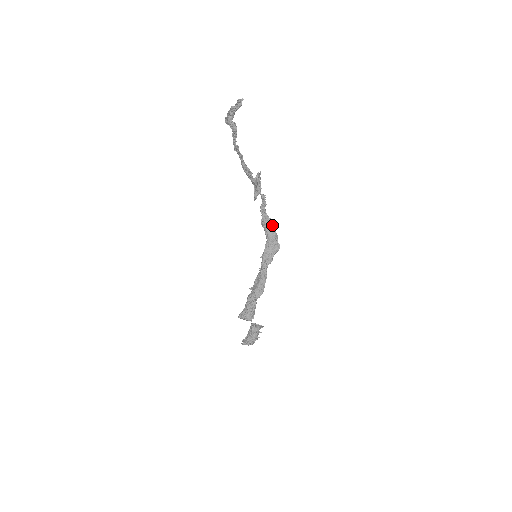
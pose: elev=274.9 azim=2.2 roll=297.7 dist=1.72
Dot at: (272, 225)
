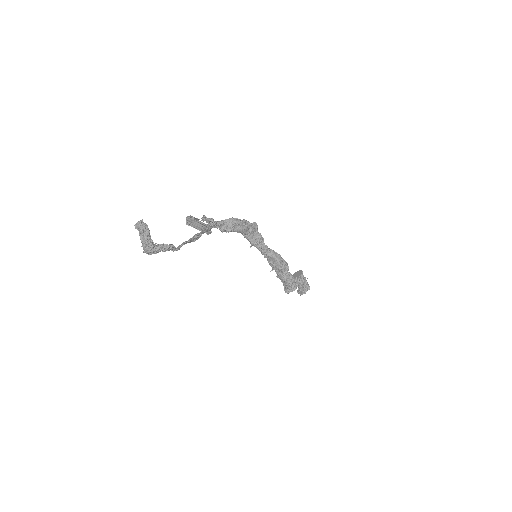
Dot at: (234, 222)
